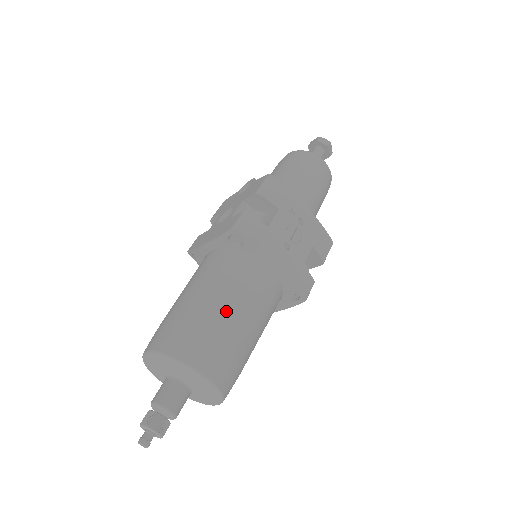
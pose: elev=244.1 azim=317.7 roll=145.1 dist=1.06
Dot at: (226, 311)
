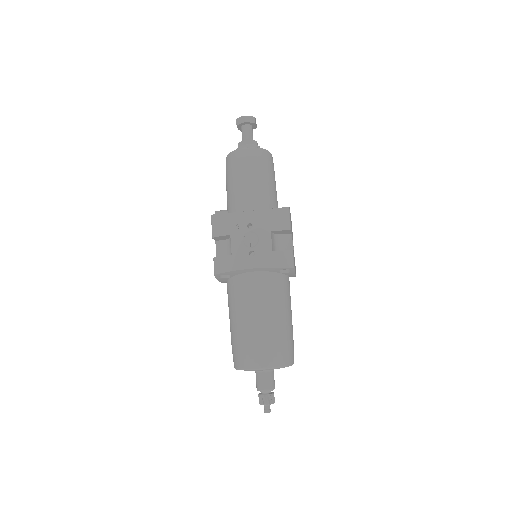
Dot at: (246, 325)
